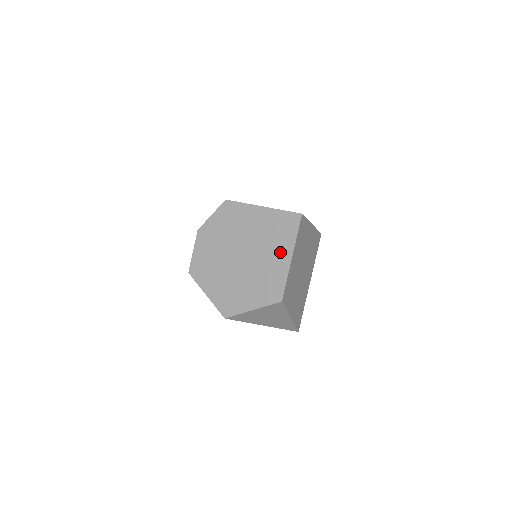
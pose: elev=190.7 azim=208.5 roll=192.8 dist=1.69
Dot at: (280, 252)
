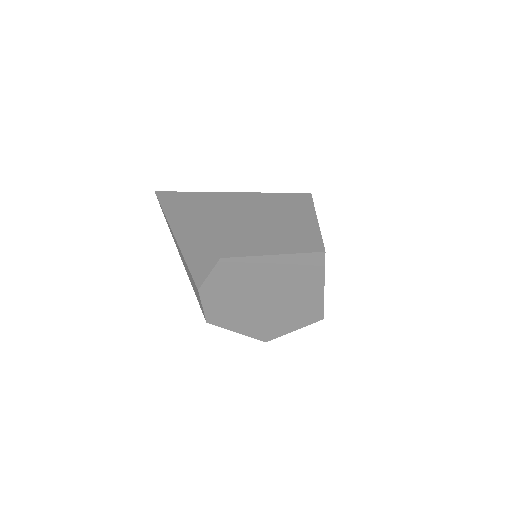
Dot at: (309, 287)
